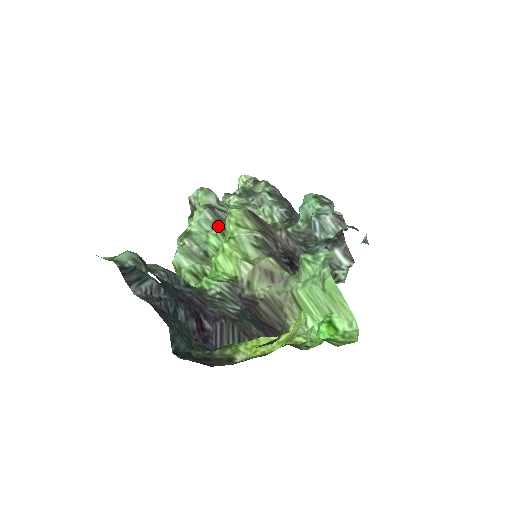
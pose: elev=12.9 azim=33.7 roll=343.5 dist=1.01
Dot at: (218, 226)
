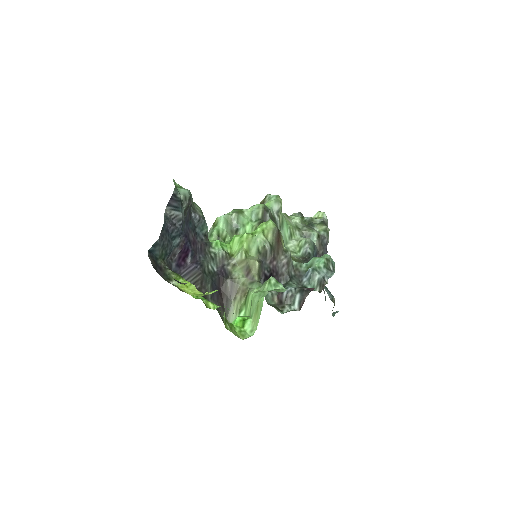
Dot at: (258, 223)
